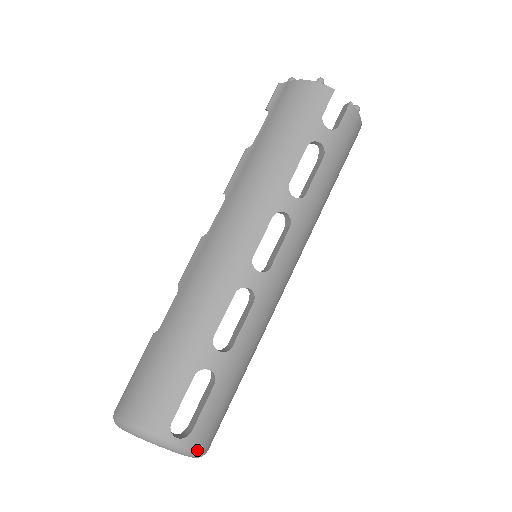
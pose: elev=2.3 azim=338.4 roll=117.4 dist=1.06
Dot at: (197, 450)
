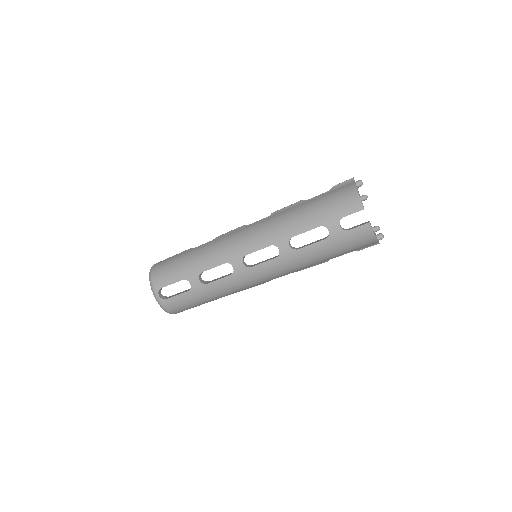
Dot at: (165, 308)
